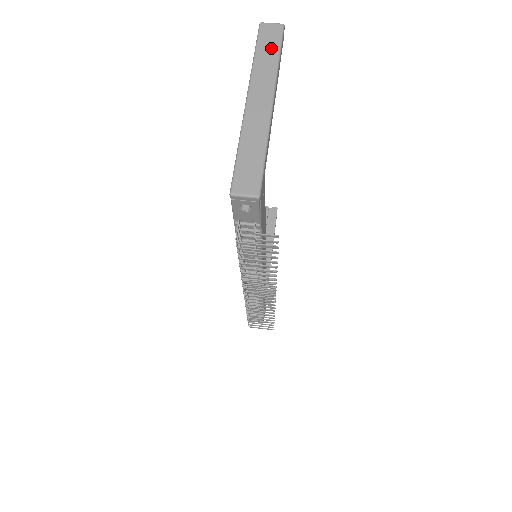
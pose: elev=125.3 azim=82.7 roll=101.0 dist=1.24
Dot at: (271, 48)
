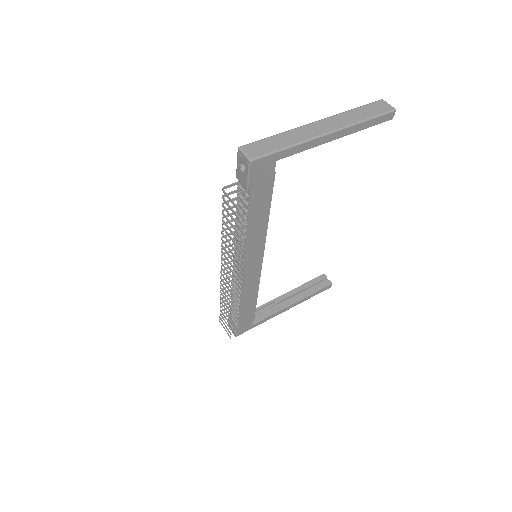
Dot at: (369, 113)
